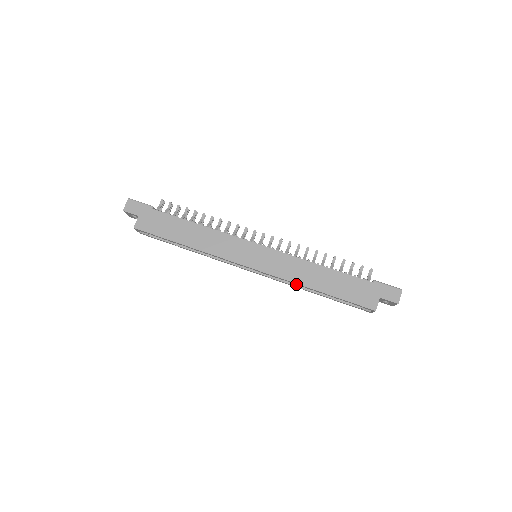
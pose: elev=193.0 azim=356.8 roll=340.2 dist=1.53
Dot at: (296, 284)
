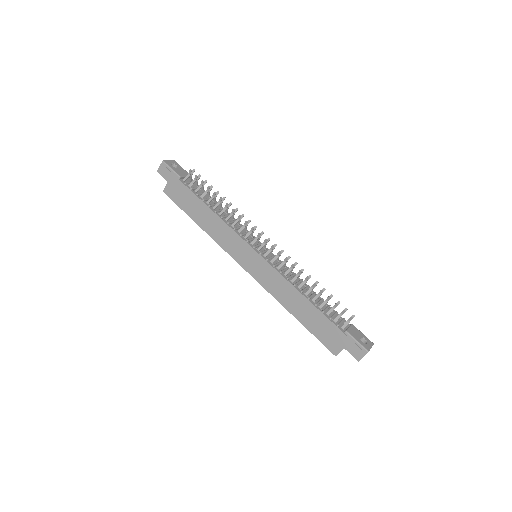
Dot at: (278, 299)
